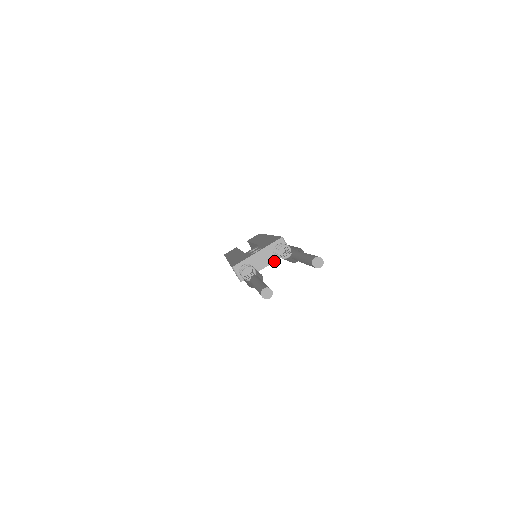
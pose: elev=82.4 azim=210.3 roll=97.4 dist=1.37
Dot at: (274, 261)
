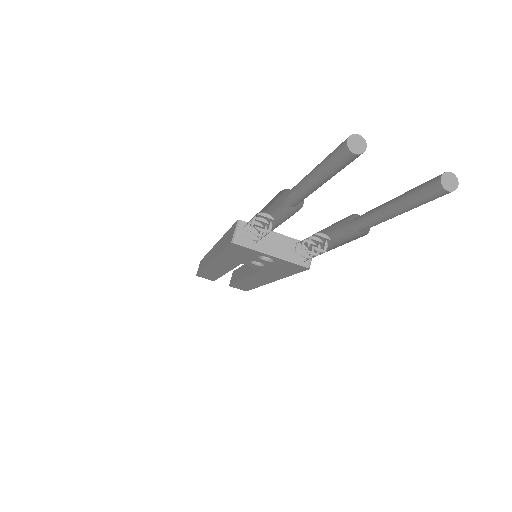
Dot at: (285, 259)
